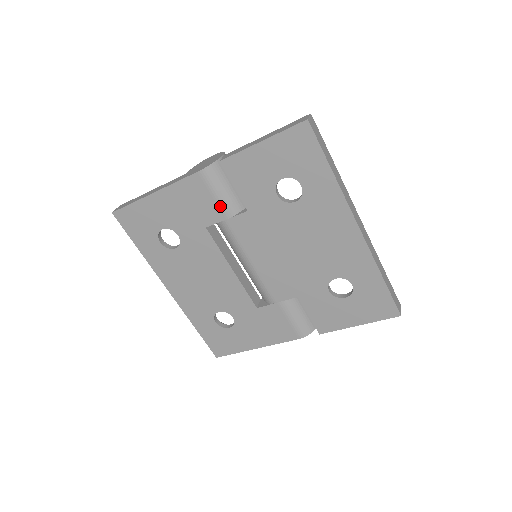
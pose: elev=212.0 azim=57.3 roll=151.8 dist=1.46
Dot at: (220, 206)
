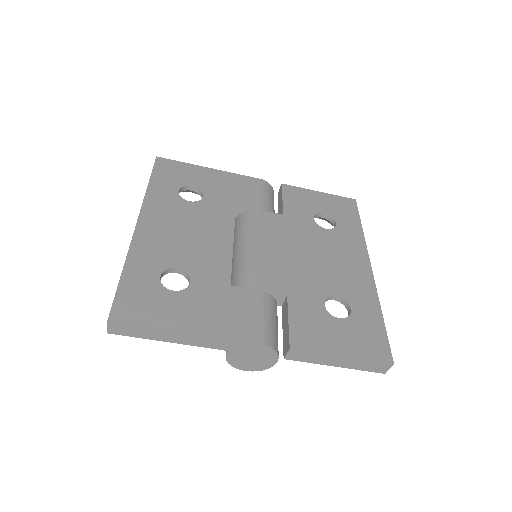
Dot at: (261, 201)
